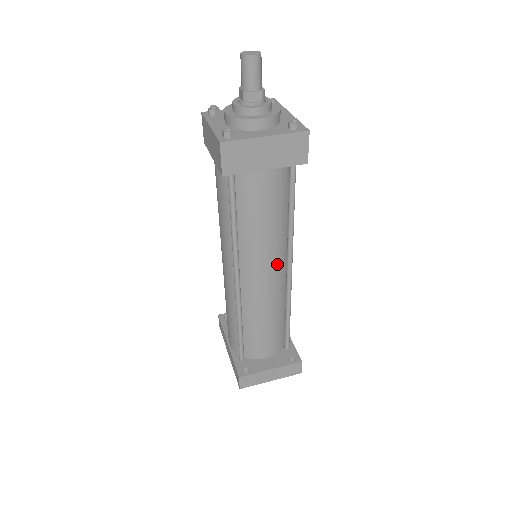
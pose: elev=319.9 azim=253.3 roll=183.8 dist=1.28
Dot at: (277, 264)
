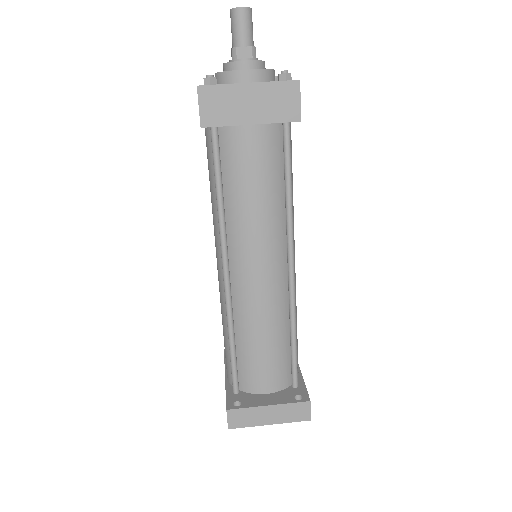
Dot at: (273, 255)
